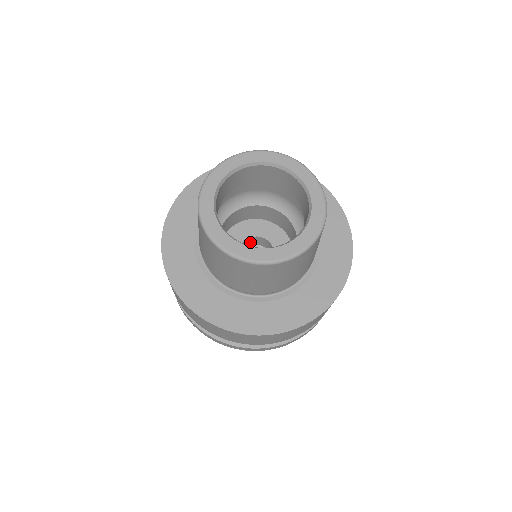
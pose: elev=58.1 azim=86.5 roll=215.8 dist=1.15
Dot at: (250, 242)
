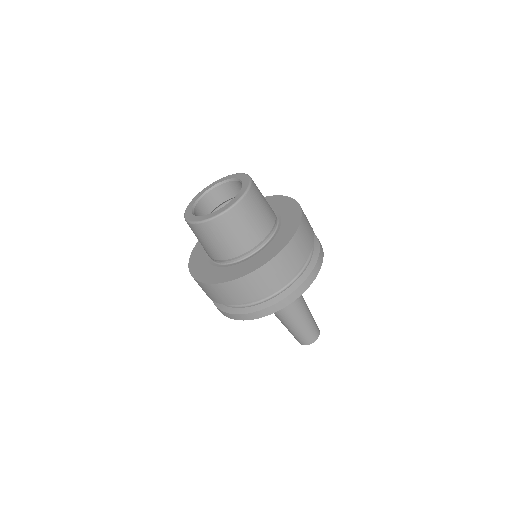
Dot at: occluded
